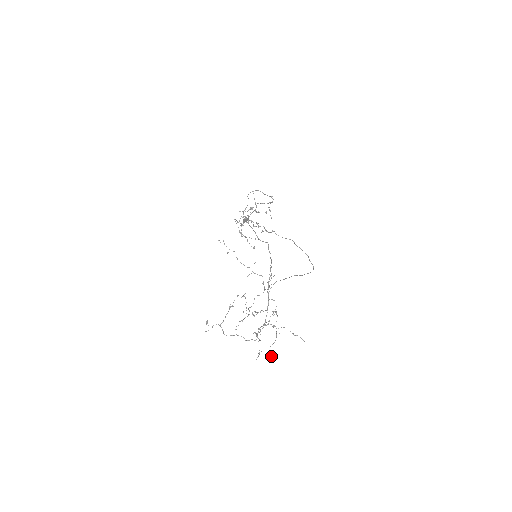
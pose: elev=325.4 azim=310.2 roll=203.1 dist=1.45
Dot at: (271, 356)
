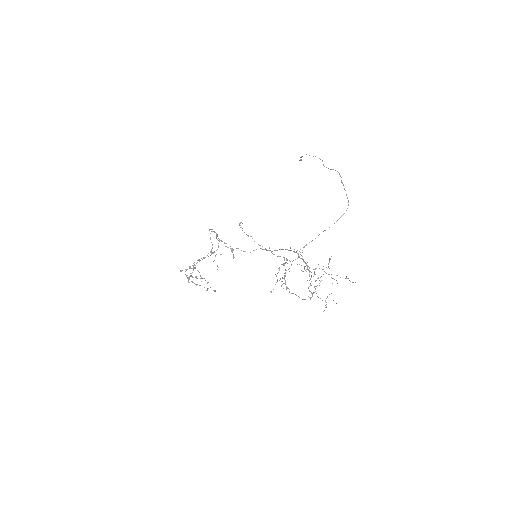
Dot at: occluded
